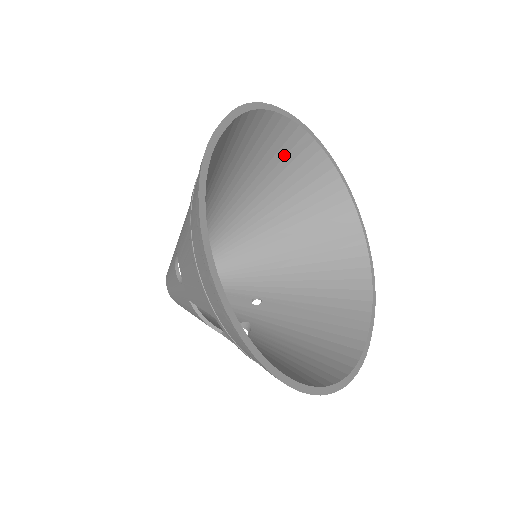
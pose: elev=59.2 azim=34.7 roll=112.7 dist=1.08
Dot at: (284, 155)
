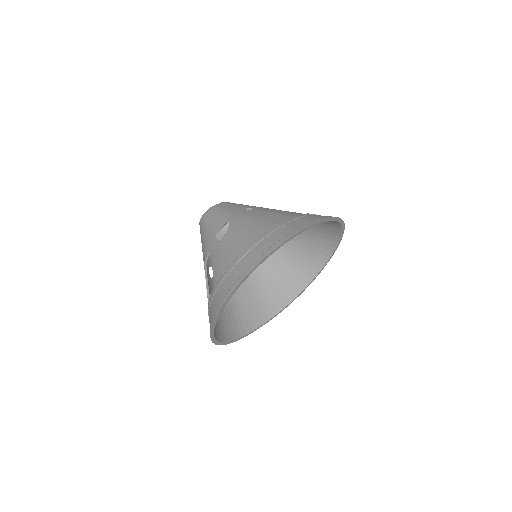
Dot at: (321, 228)
